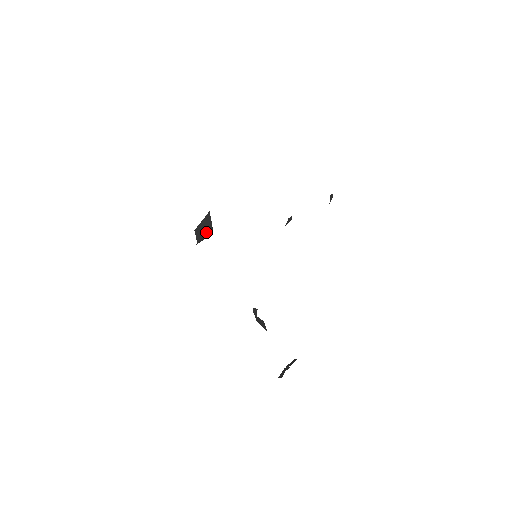
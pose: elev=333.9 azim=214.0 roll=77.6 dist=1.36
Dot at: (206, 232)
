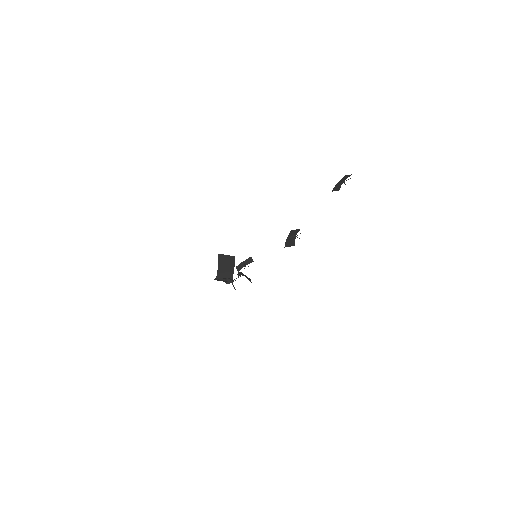
Dot at: (228, 283)
